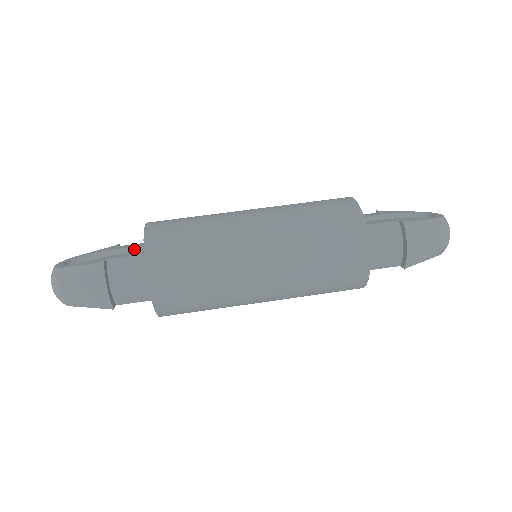
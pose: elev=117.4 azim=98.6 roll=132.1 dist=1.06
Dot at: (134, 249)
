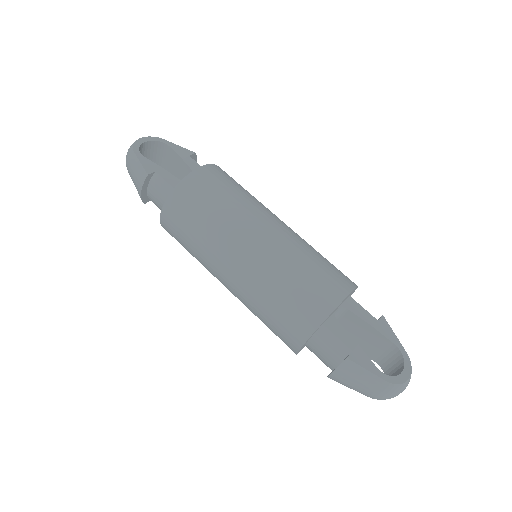
Dot at: (191, 171)
